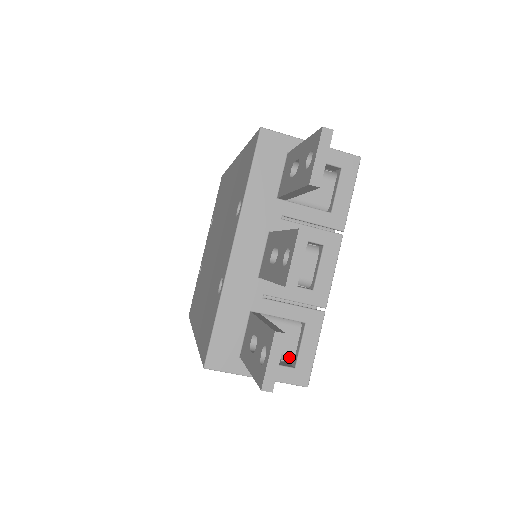
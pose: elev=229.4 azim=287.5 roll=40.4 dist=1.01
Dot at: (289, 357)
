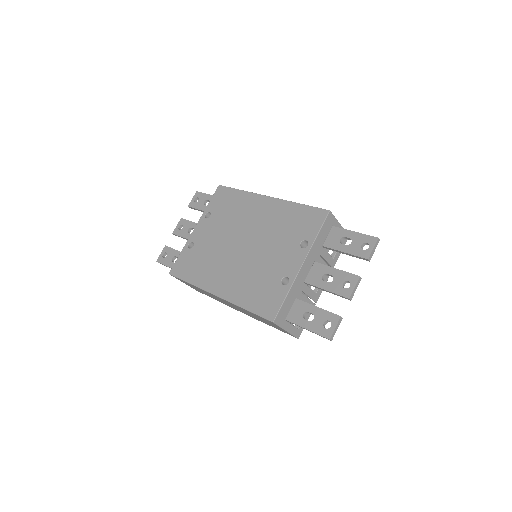
Dot at: (289, 322)
